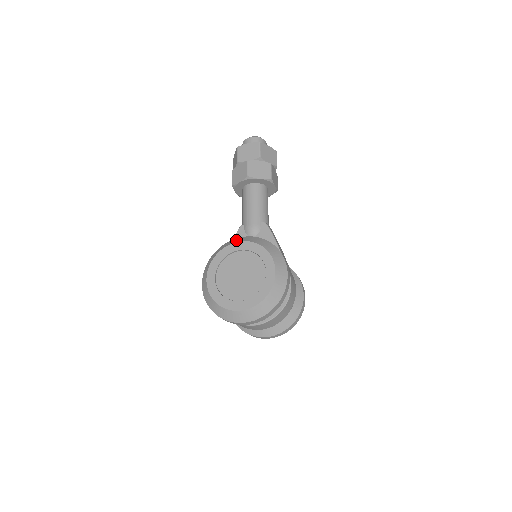
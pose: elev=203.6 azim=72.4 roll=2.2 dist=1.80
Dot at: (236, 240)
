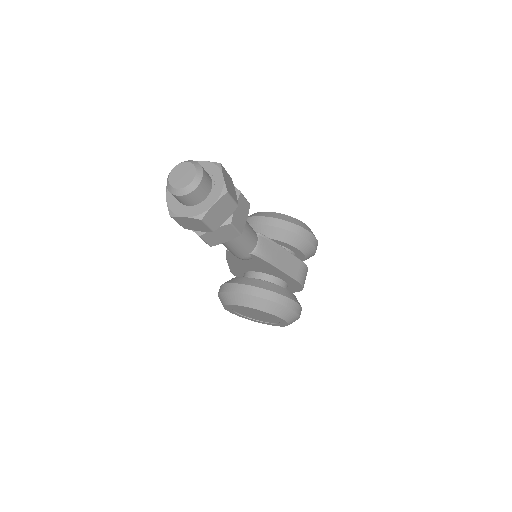
Dot at: (237, 300)
